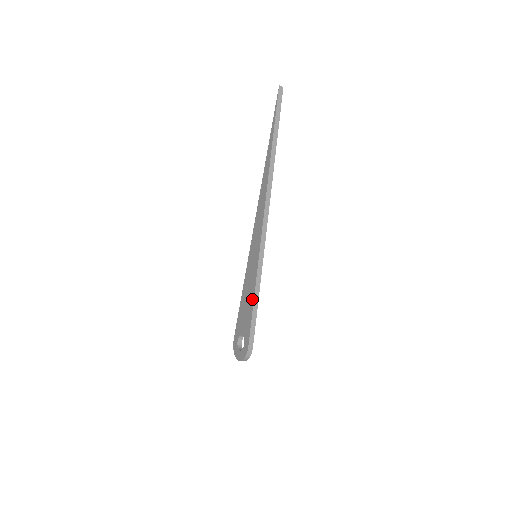
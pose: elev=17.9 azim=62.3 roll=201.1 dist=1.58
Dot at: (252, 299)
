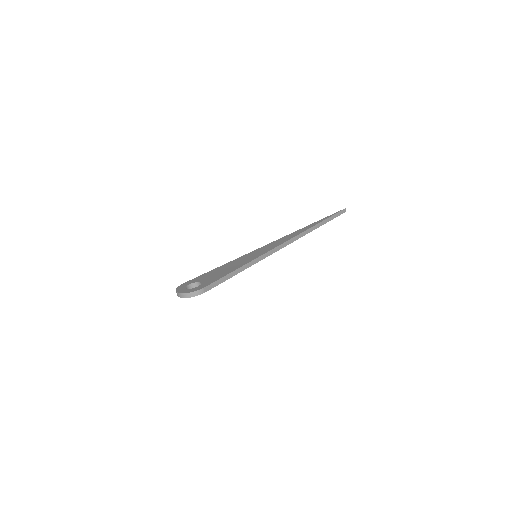
Dot at: (234, 269)
